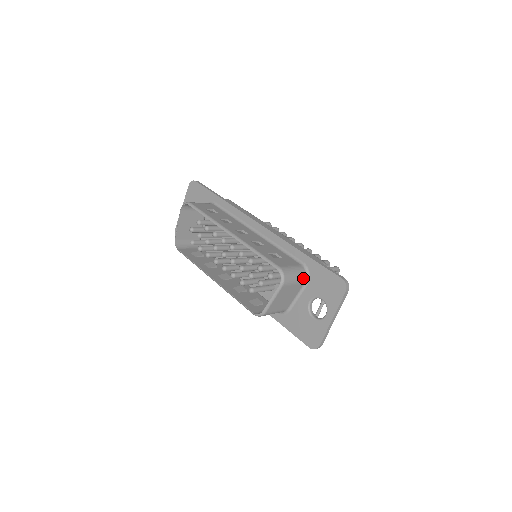
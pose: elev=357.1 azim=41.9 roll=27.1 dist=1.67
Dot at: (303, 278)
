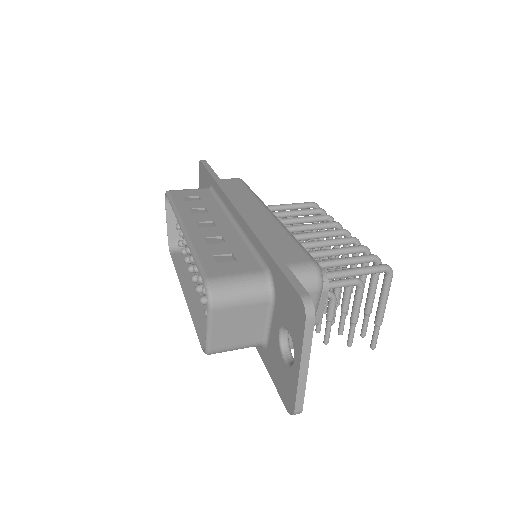
Dot at: (262, 293)
